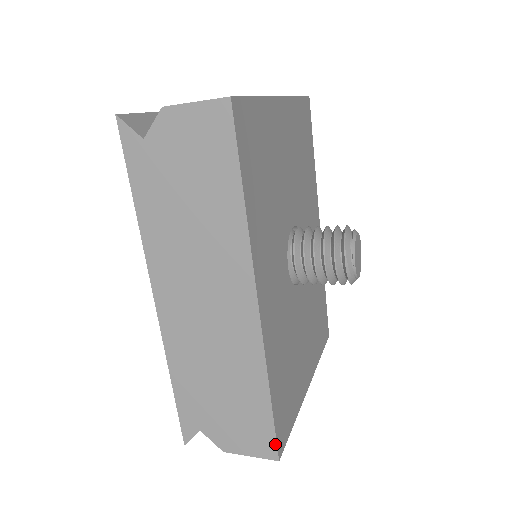
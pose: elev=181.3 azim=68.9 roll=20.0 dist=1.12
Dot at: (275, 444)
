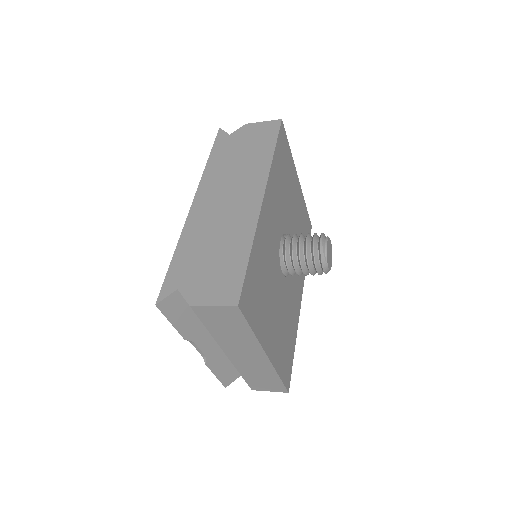
Dot at: (240, 291)
